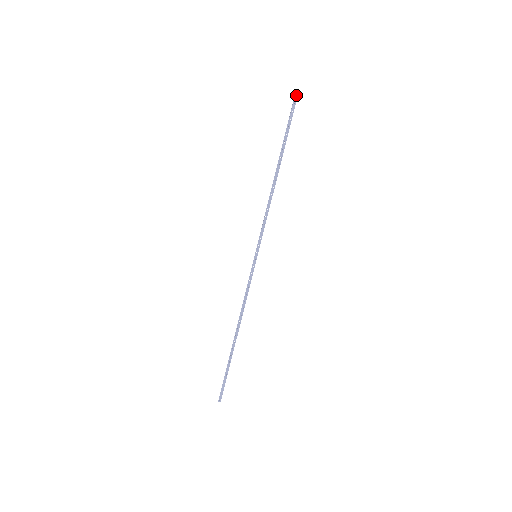
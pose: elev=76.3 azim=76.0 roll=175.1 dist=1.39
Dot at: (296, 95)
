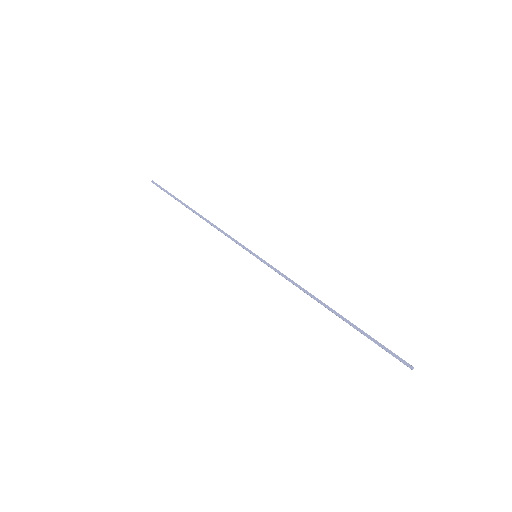
Dot at: (413, 368)
